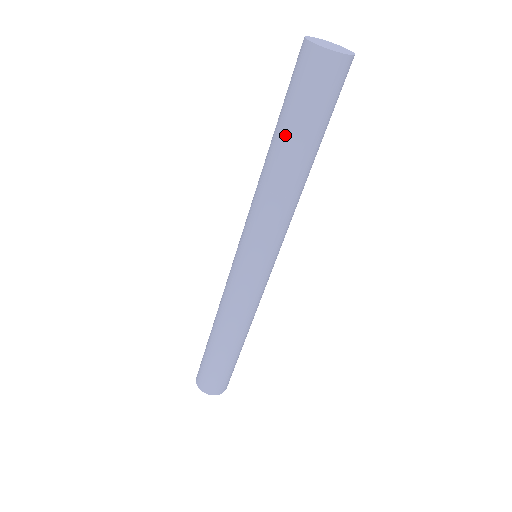
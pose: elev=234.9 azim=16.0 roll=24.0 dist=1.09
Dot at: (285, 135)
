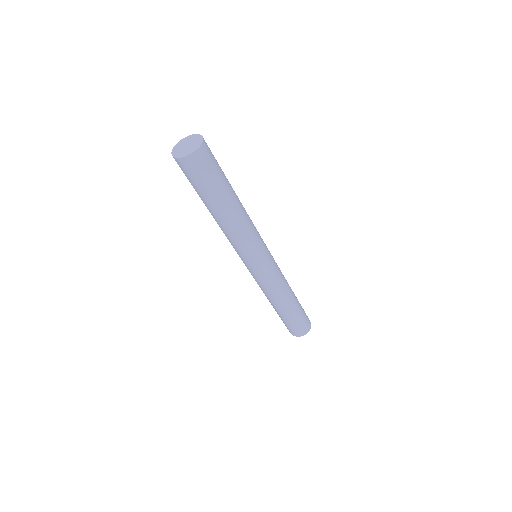
Dot at: (219, 199)
